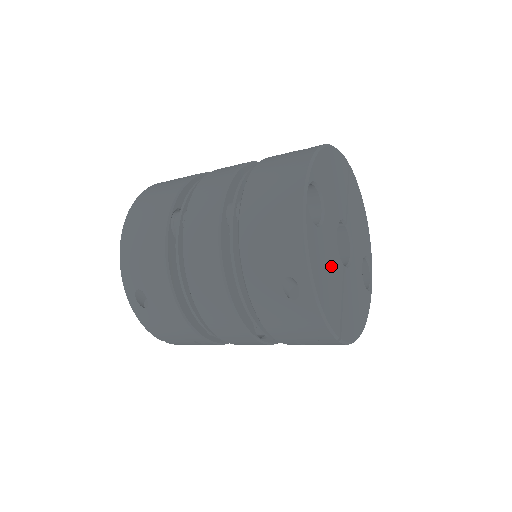
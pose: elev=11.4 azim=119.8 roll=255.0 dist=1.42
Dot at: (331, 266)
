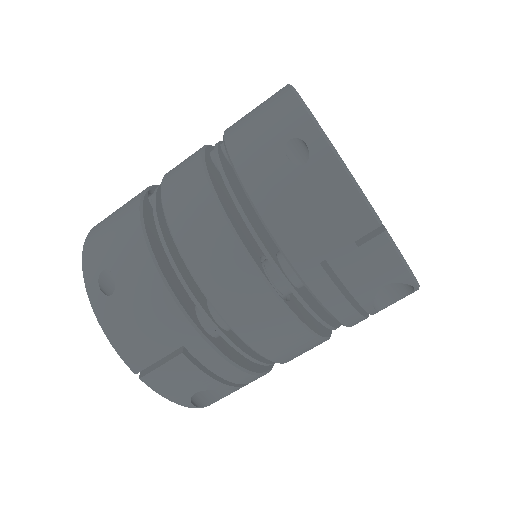
Dot at: occluded
